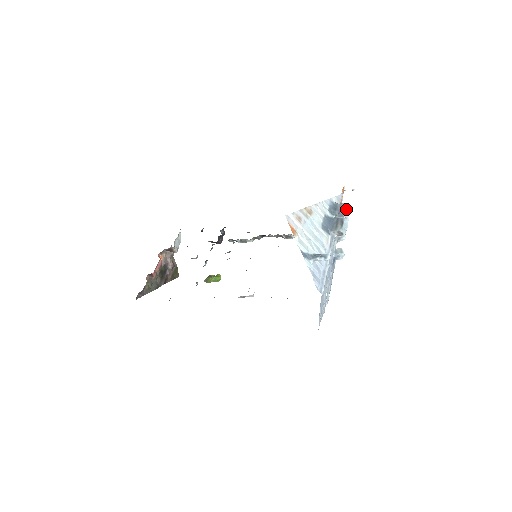
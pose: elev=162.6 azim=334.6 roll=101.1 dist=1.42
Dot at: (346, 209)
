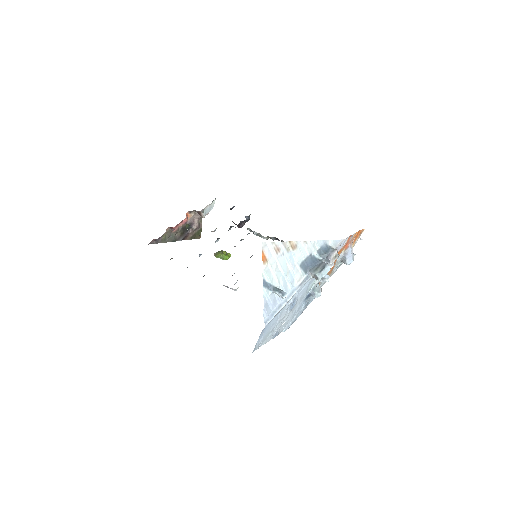
Dot at: (337, 256)
